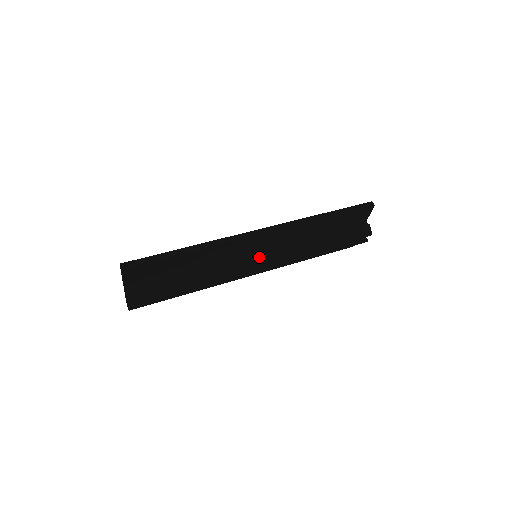
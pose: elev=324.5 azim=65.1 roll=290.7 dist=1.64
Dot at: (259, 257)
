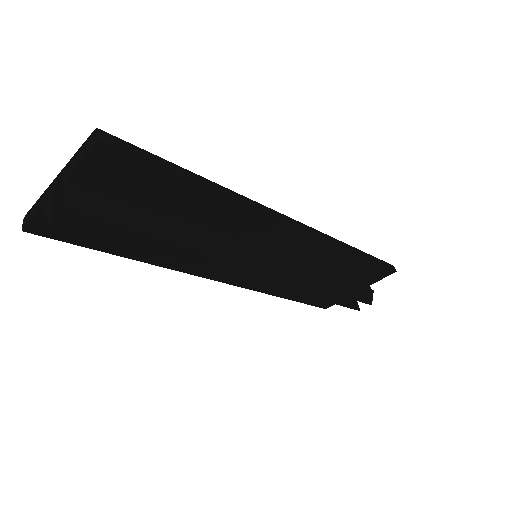
Dot at: (268, 258)
